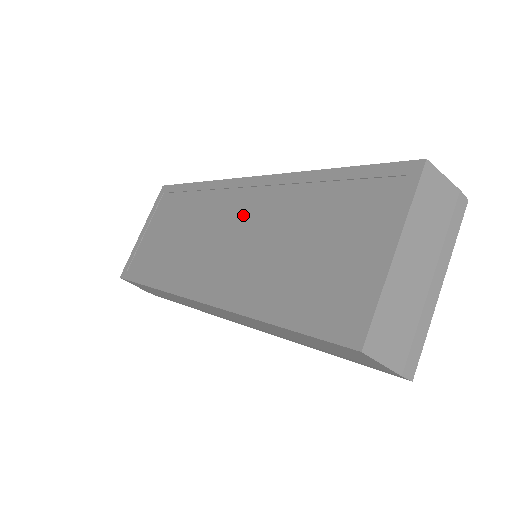
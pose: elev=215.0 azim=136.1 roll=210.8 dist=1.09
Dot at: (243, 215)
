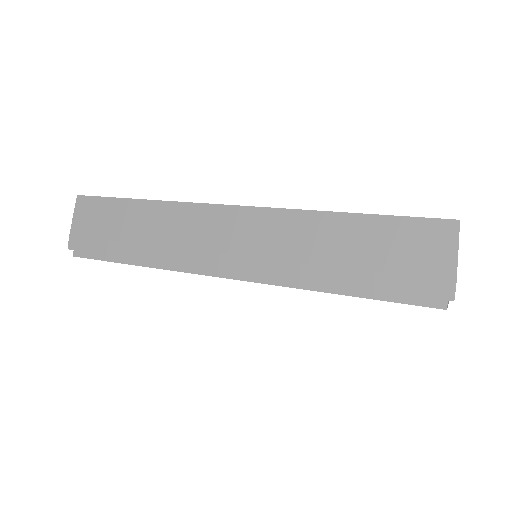
Dot at: occluded
